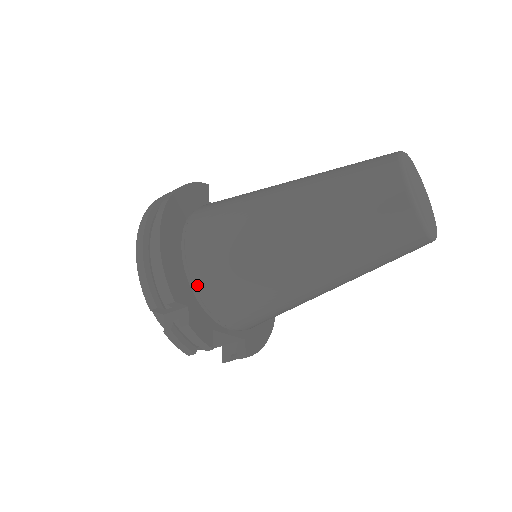
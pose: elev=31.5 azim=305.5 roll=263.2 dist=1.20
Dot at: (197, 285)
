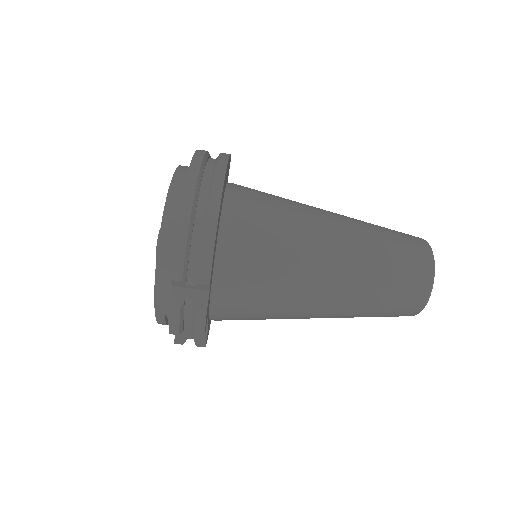
Dot at: (223, 271)
